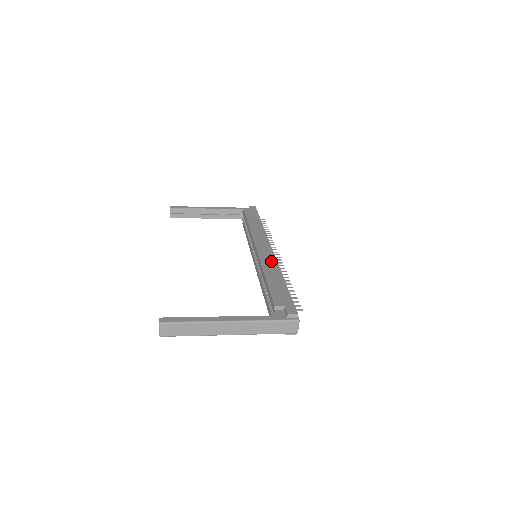
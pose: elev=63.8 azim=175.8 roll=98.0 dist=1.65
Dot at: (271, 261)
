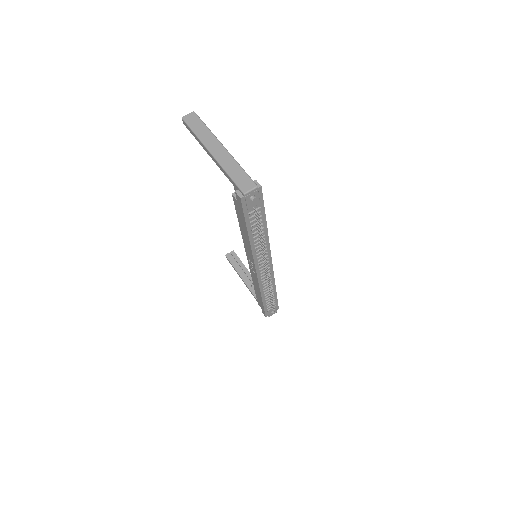
Dot at: occluded
